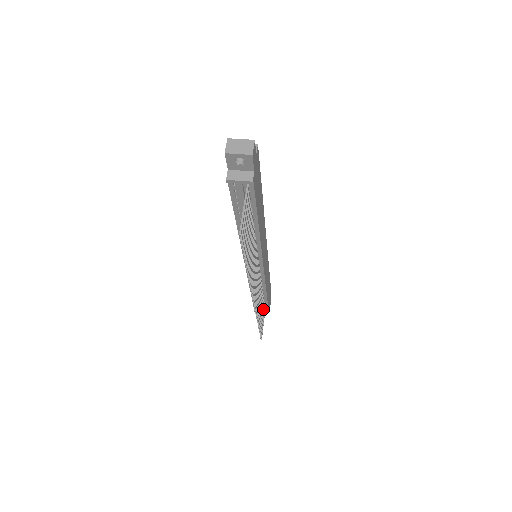
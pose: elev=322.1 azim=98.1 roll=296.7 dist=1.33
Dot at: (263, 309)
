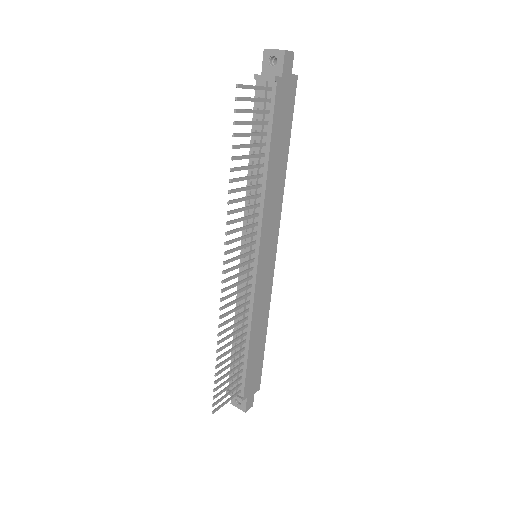
Dot at: (236, 373)
